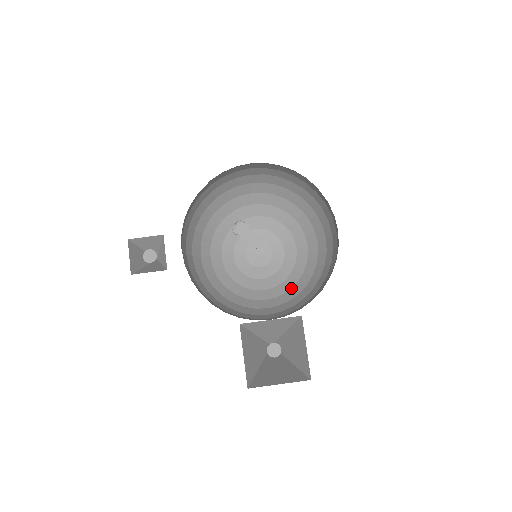
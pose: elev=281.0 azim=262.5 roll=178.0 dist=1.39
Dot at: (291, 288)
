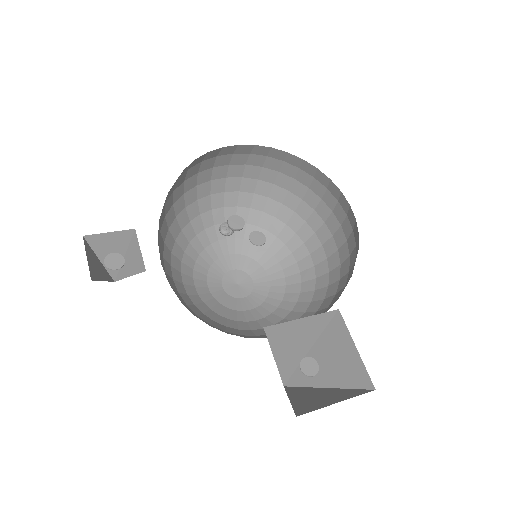
Dot at: (291, 311)
